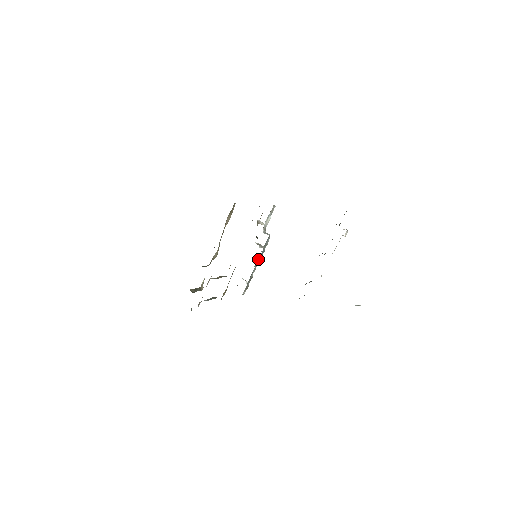
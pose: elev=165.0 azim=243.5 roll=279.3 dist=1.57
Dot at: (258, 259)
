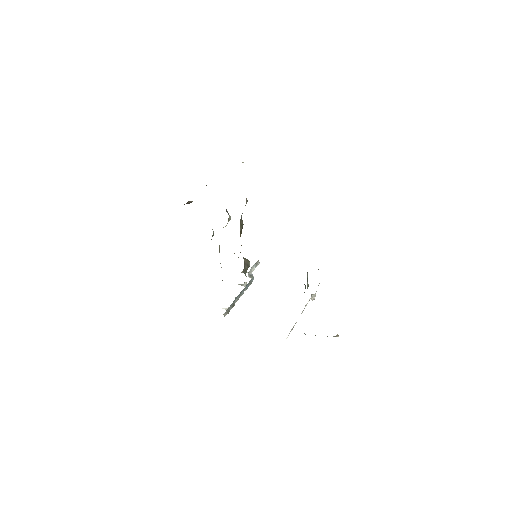
Dot at: (244, 288)
